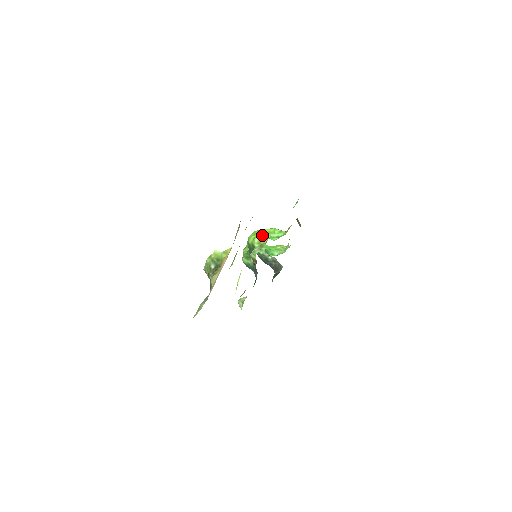
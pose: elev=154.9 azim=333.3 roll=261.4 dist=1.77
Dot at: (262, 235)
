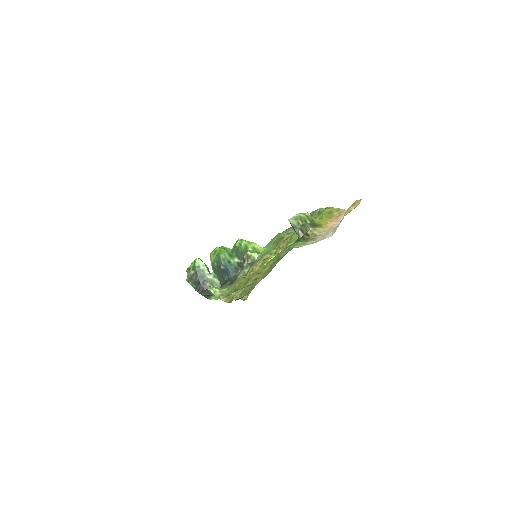
Dot at: (258, 245)
